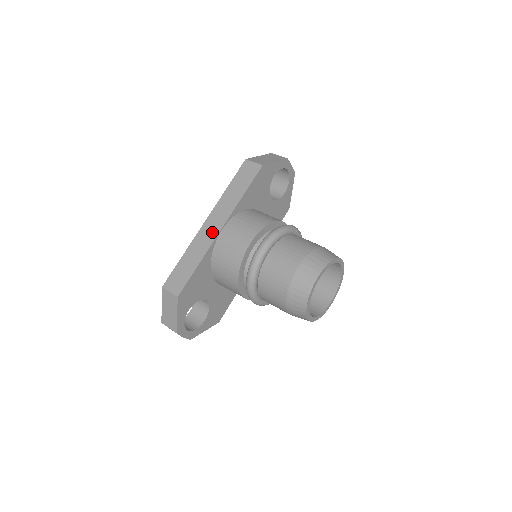
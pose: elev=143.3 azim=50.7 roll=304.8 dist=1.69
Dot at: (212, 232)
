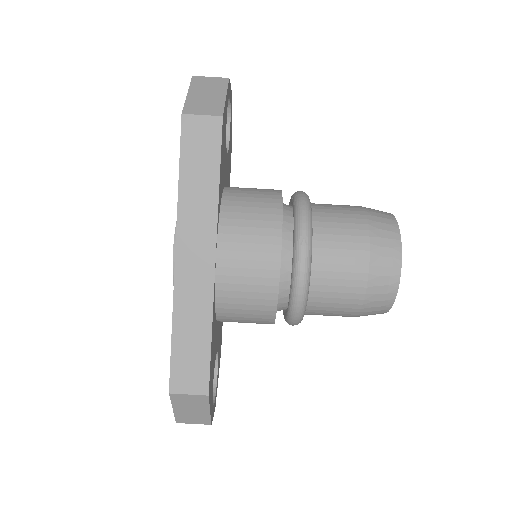
Dot at: (201, 270)
